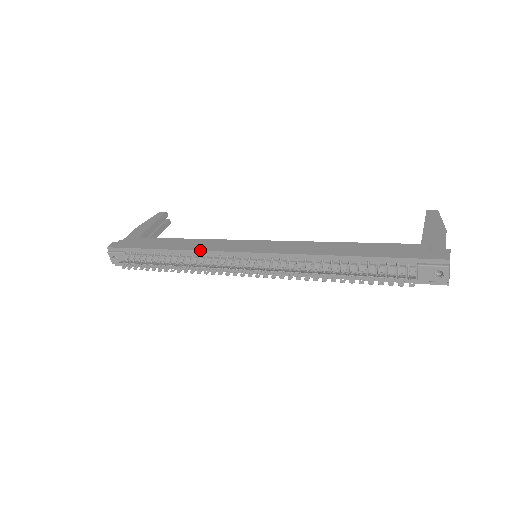
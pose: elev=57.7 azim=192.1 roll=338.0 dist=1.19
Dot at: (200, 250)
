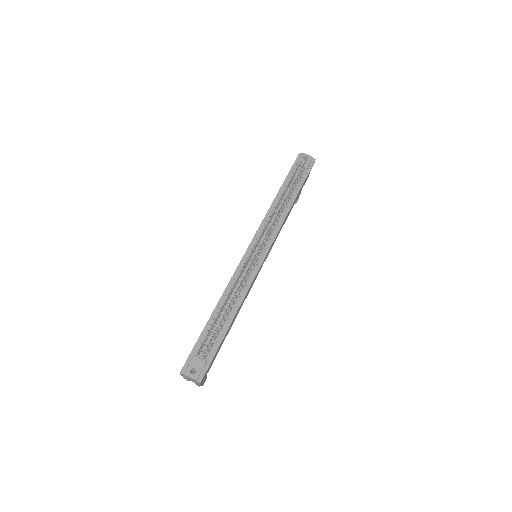
Dot at: (229, 282)
